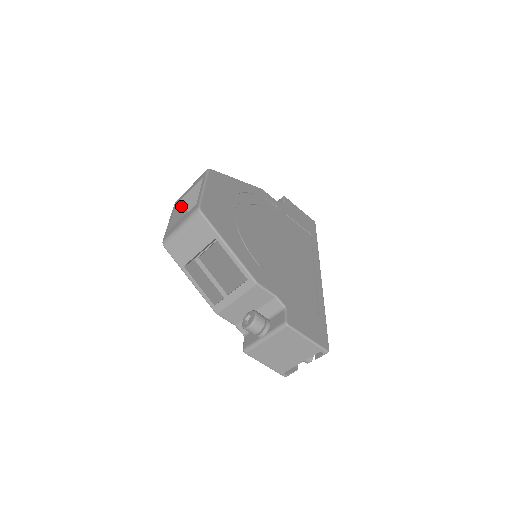
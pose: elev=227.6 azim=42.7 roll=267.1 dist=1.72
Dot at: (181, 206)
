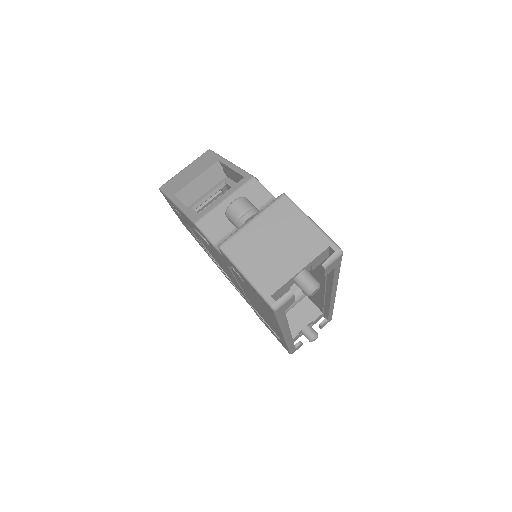
Dot at: occluded
